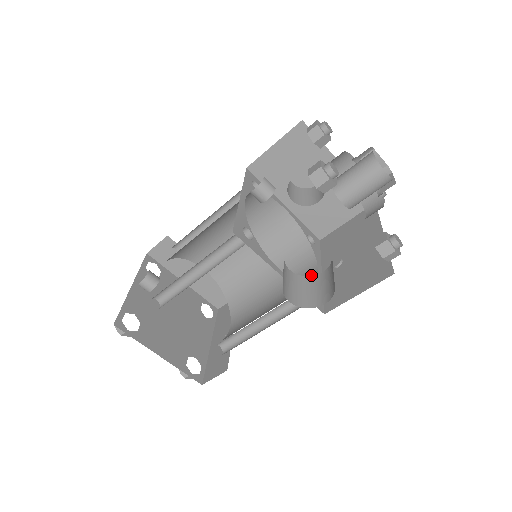
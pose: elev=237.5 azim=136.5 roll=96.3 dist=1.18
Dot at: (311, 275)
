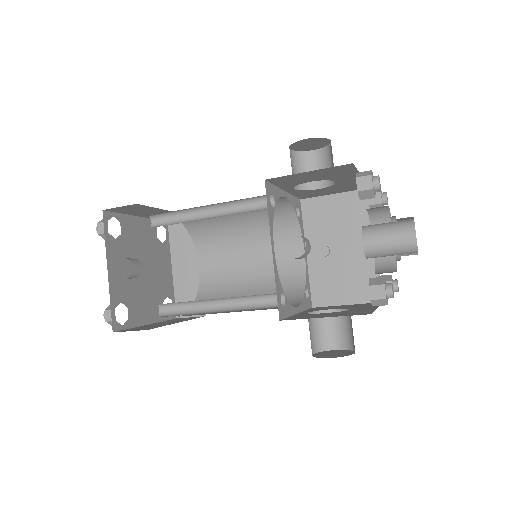
Dot at: (297, 256)
